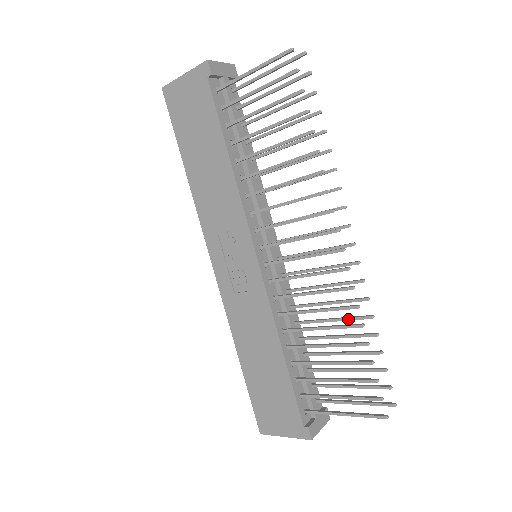
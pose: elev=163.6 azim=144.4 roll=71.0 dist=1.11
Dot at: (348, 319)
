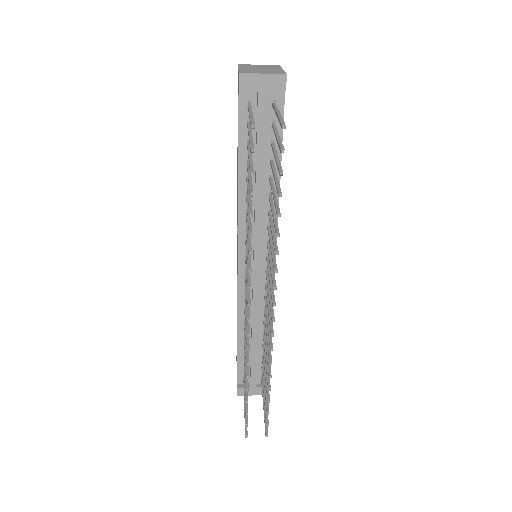
Dot at: (267, 359)
